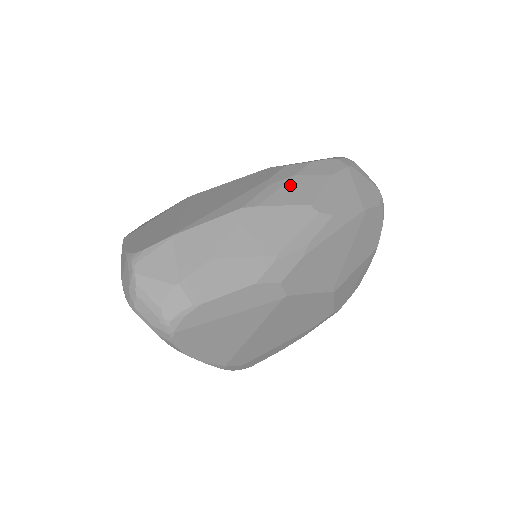
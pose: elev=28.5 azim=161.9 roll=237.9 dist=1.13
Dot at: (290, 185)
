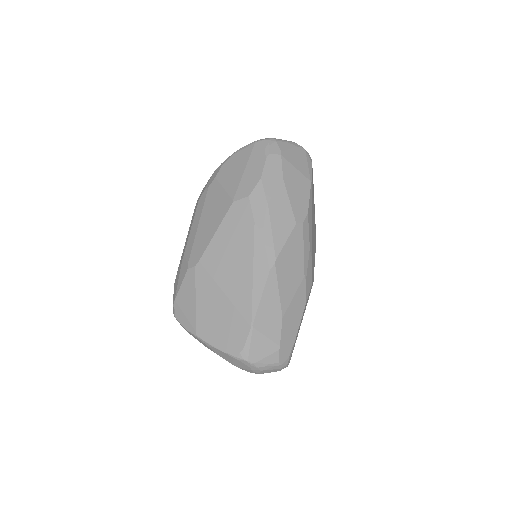
Dot at: (273, 219)
